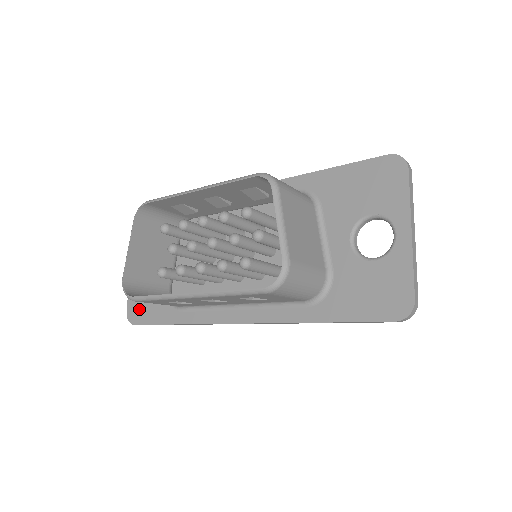
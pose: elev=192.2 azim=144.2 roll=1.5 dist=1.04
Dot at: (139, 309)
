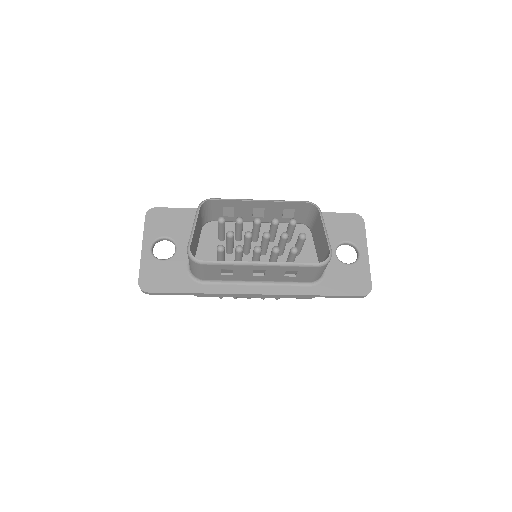
Dot at: (154, 280)
